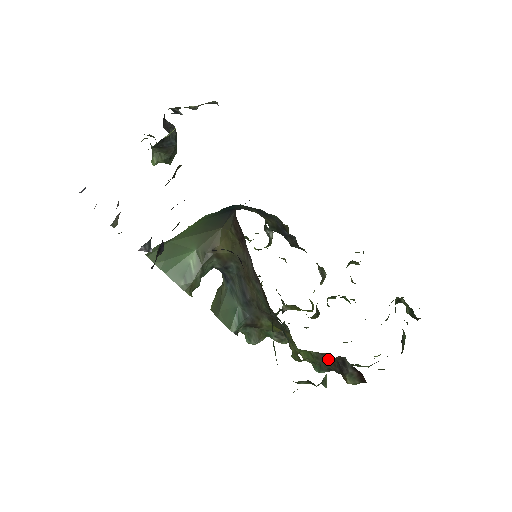
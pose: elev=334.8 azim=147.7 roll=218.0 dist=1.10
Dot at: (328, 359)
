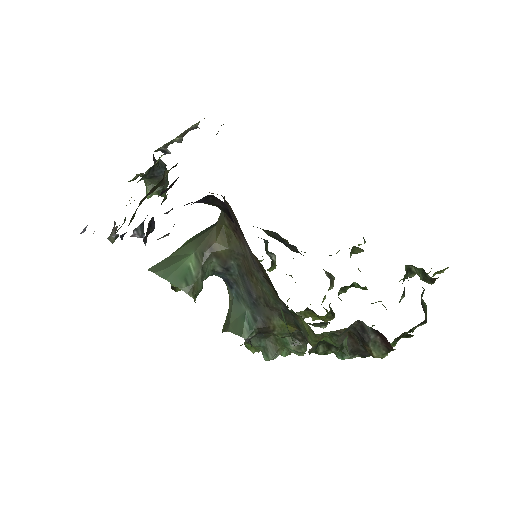
Dot at: (348, 337)
